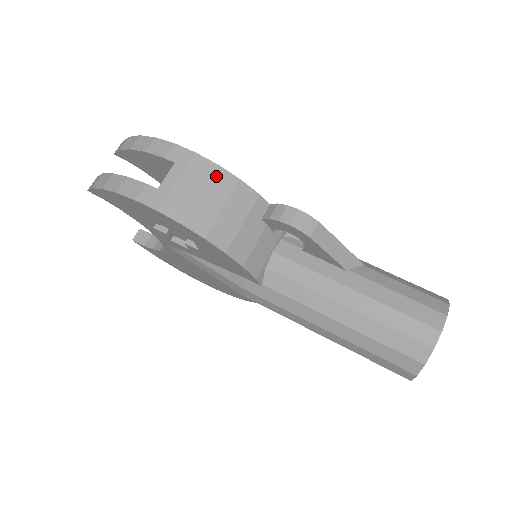
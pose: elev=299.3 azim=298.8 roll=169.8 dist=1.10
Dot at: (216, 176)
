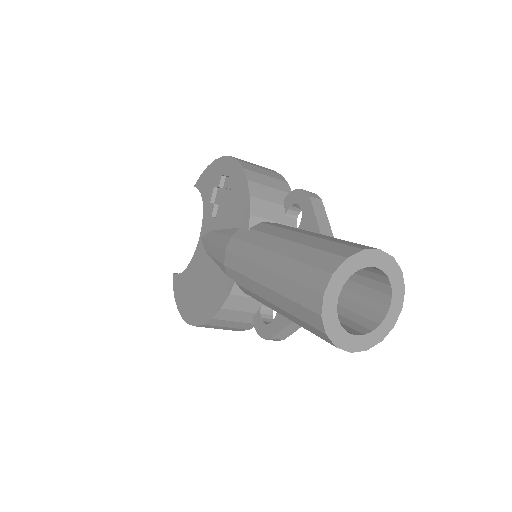
Dot at: (275, 173)
